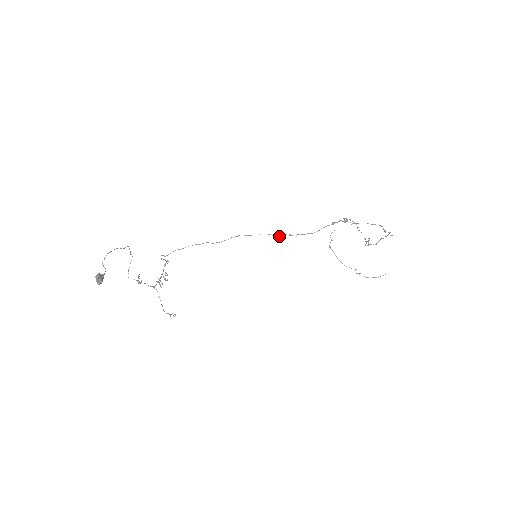
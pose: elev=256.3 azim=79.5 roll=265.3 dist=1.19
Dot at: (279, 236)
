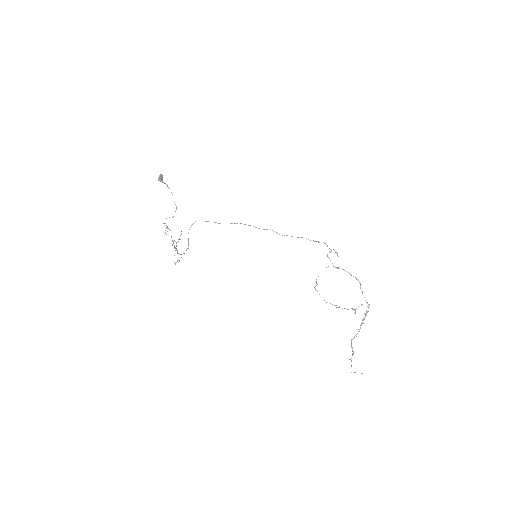
Dot at: (279, 234)
